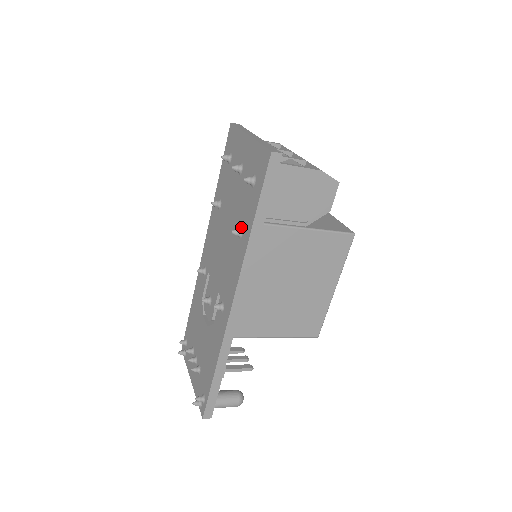
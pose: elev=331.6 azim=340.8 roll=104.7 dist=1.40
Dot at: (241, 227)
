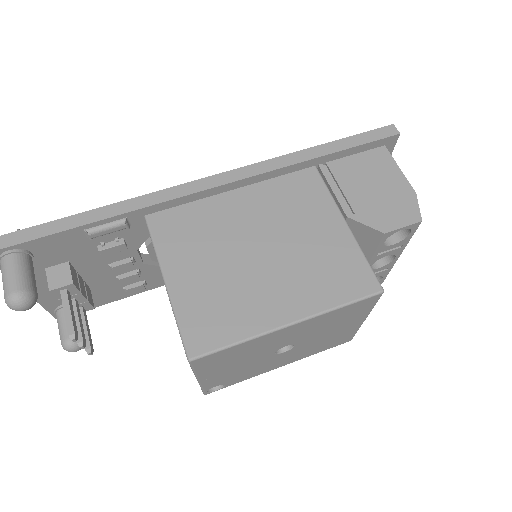
Dot at: occluded
